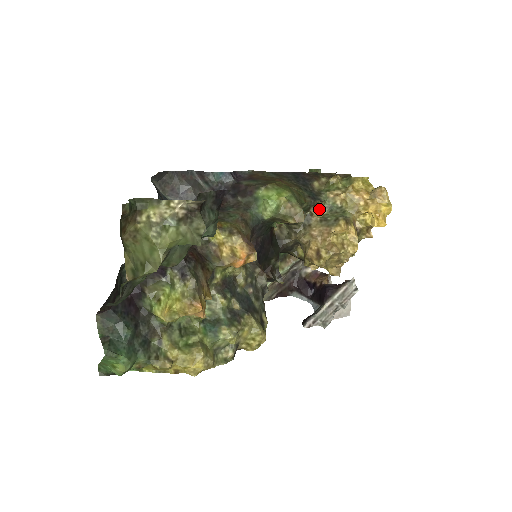
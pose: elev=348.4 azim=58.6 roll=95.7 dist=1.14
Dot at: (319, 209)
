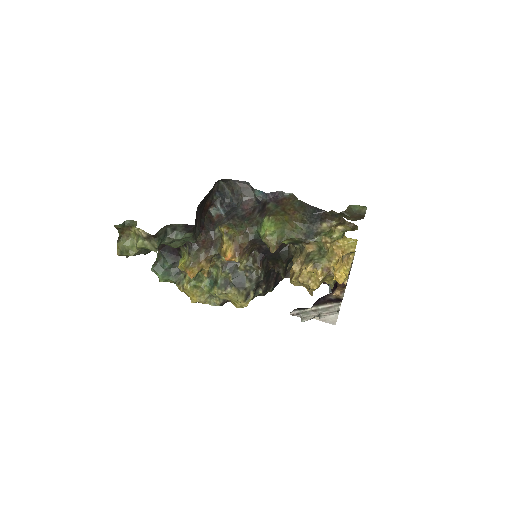
Dot at: (311, 245)
